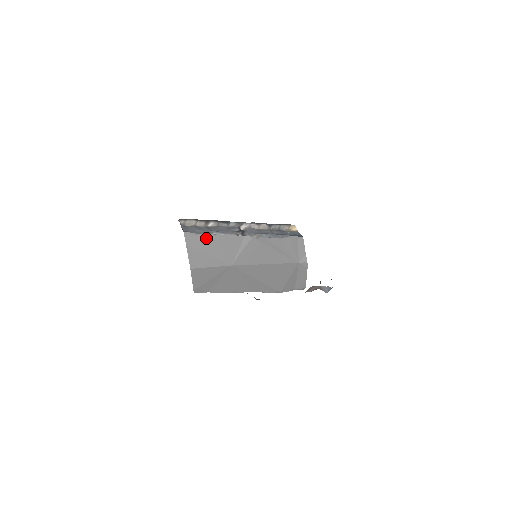
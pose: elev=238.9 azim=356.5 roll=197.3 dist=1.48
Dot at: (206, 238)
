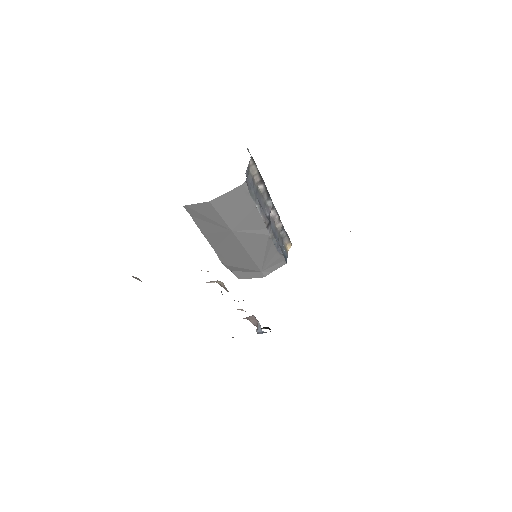
Dot at: (249, 202)
